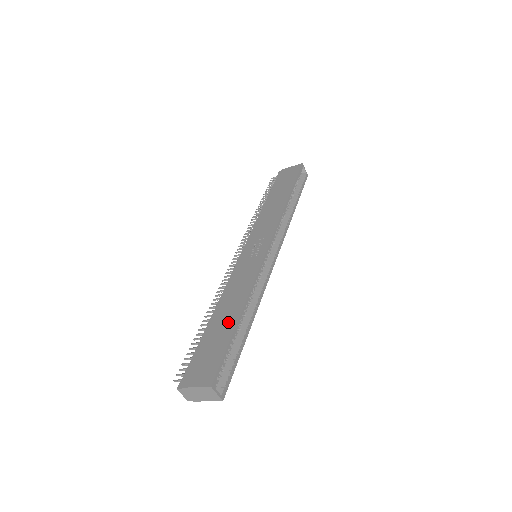
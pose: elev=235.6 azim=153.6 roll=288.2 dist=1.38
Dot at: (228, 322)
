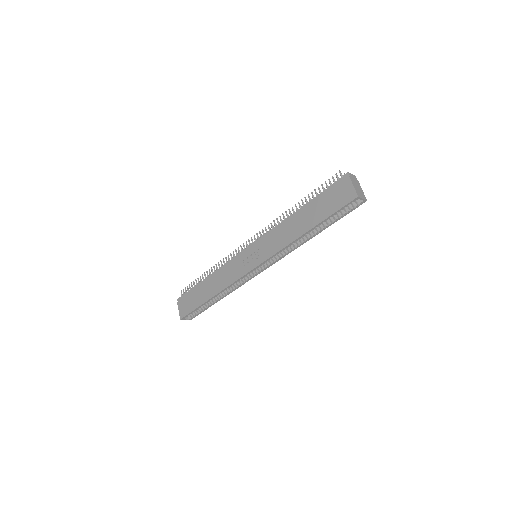
Dot at: (205, 295)
